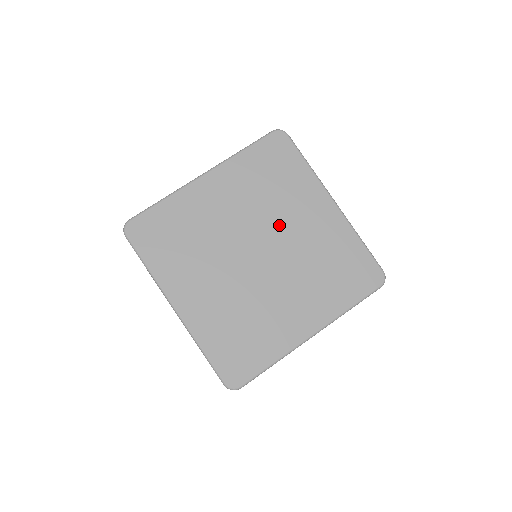
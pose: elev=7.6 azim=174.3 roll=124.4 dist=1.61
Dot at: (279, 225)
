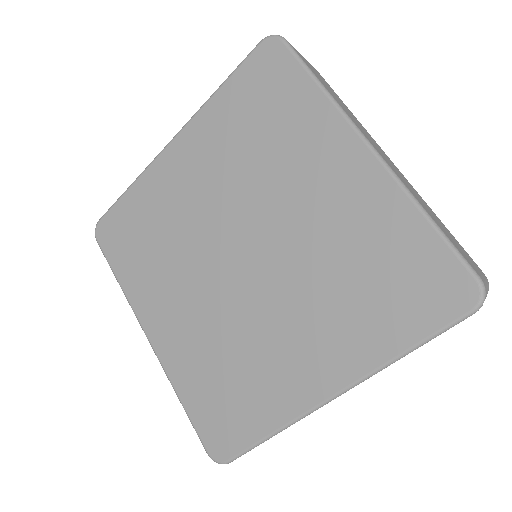
Dot at: (273, 204)
